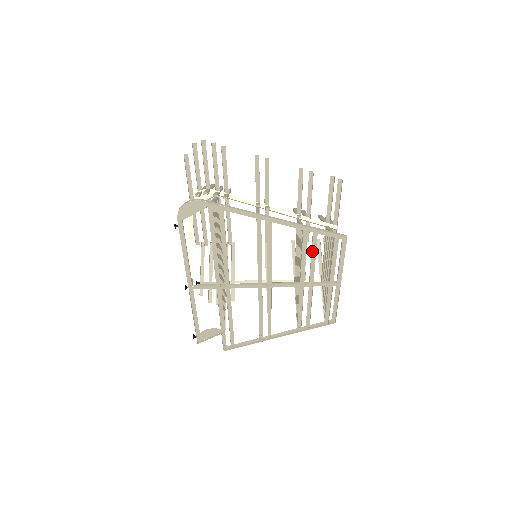
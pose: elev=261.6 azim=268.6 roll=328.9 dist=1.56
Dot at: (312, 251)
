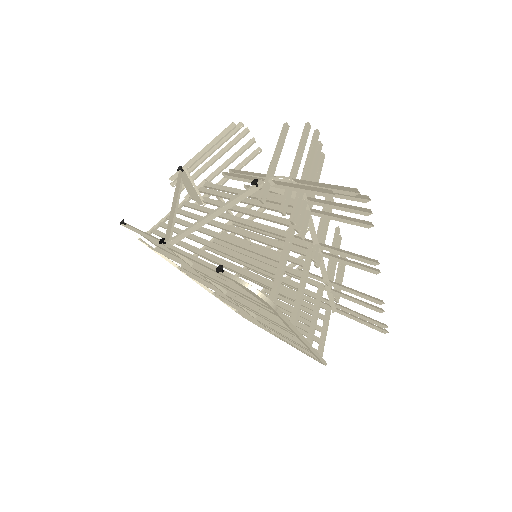
Dot at: (293, 342)
